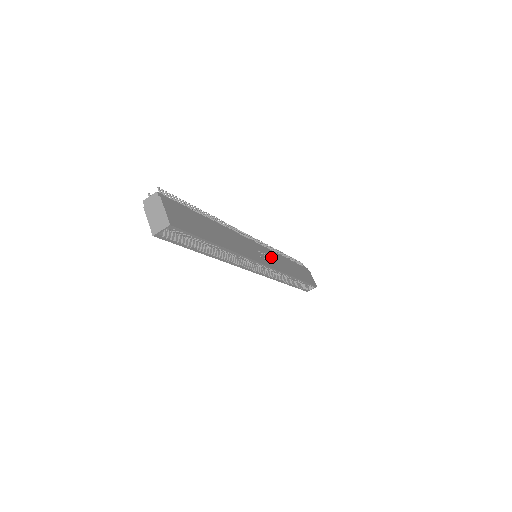
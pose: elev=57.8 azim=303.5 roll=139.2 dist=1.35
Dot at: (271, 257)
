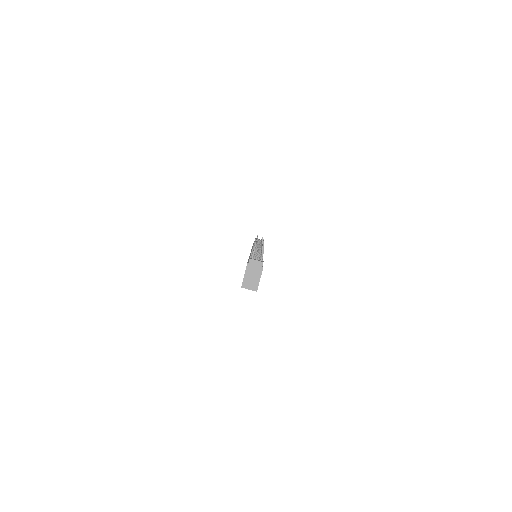
Dot at: occluded
